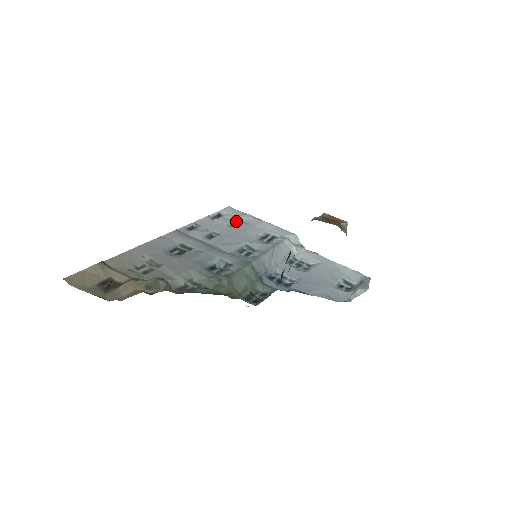
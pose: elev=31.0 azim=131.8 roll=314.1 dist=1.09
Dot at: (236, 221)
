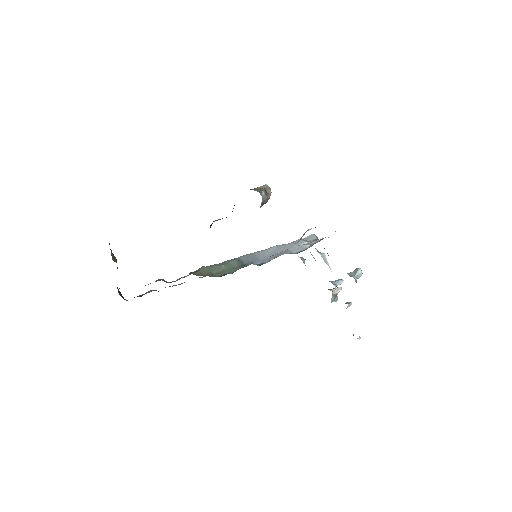
Dot at: occluded
